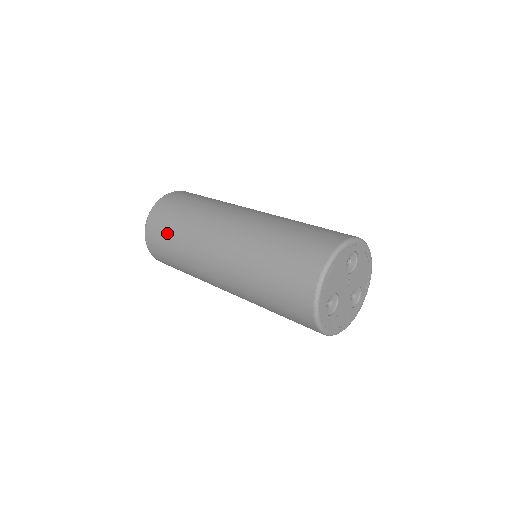
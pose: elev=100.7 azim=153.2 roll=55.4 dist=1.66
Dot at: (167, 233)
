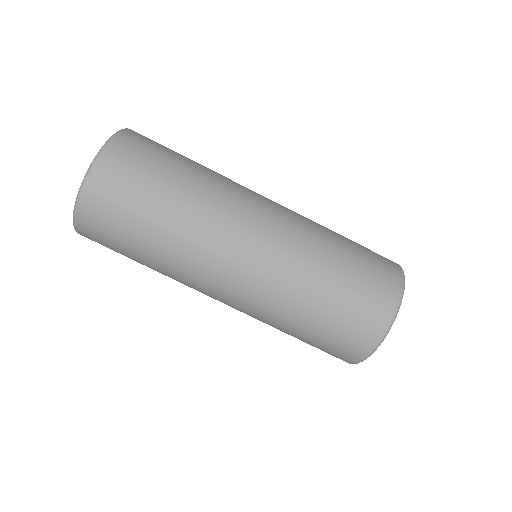
Dot at: (154, 179)
